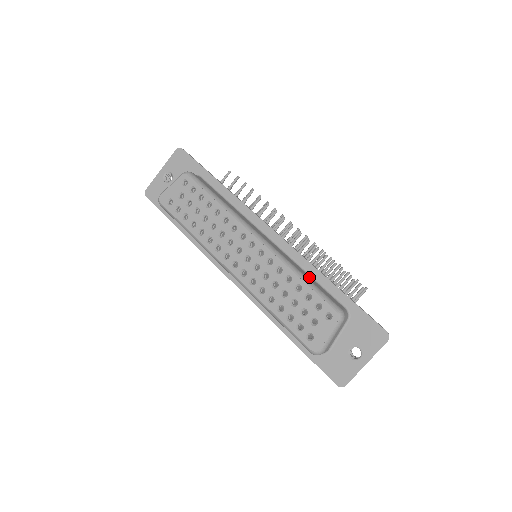
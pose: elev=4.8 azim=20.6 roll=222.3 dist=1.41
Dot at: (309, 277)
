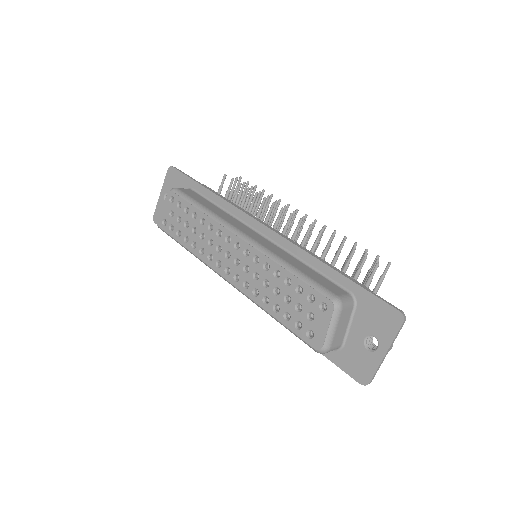
Dot at: (303, 267)
